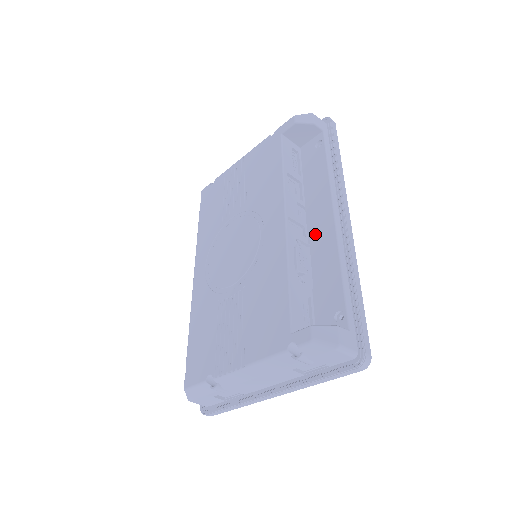
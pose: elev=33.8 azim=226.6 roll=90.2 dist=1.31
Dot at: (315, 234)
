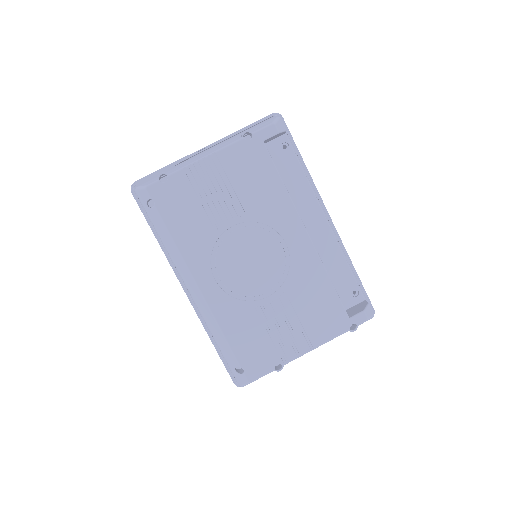
Dot at: (313, 235)
